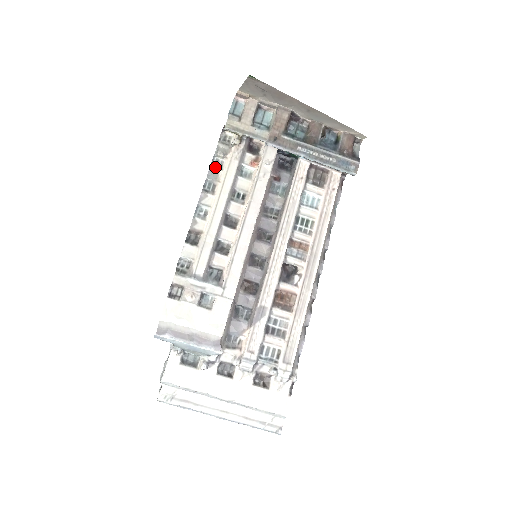
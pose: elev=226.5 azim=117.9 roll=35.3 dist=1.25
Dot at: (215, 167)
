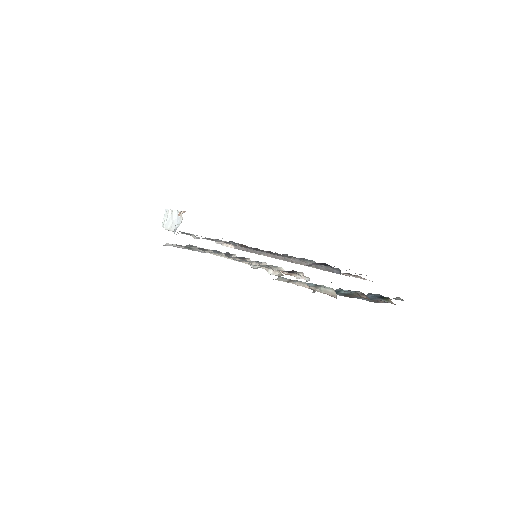
Dot at: (245, 261)
